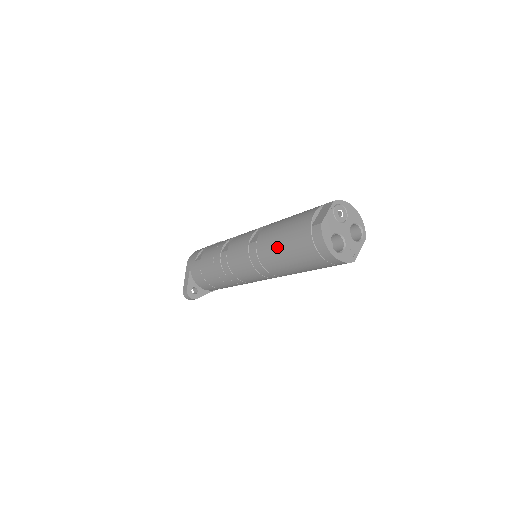
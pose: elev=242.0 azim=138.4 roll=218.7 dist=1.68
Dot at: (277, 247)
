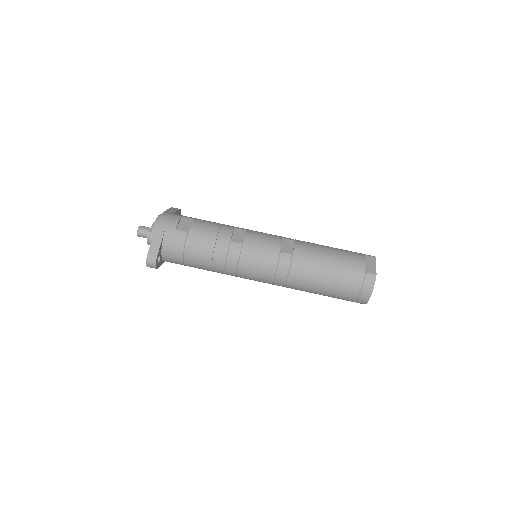
Dot at: (320, 272)
